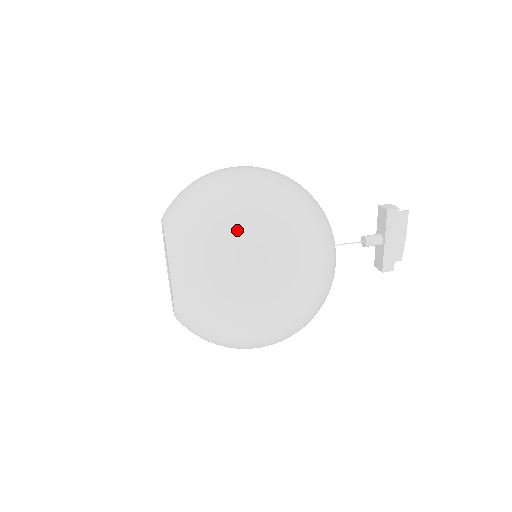
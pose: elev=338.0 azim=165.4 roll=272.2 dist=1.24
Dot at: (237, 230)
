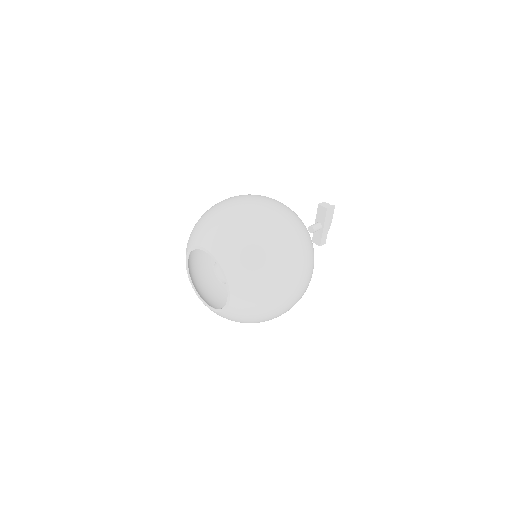
Dot at: (278, 255)
